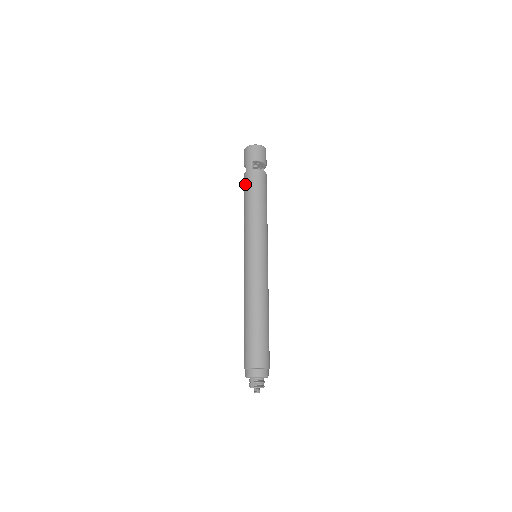
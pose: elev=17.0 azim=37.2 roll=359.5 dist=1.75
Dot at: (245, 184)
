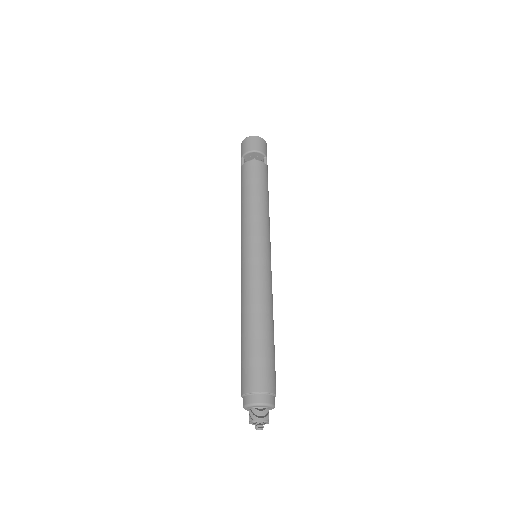
Dot at: occluded
